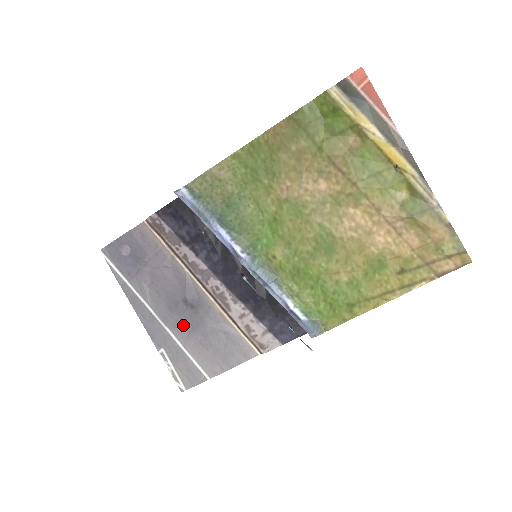
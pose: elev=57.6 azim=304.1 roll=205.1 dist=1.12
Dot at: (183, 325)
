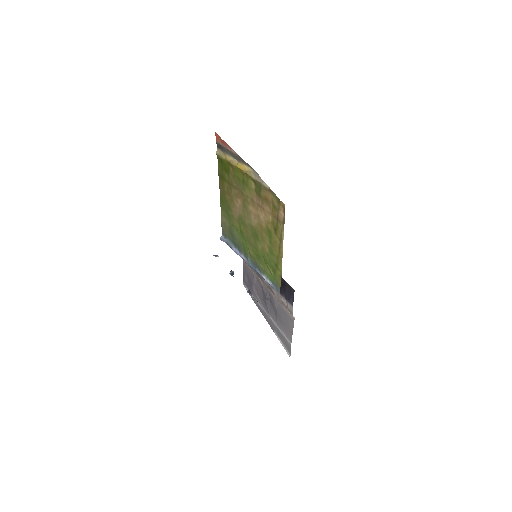
Dot at: (273, 313)
